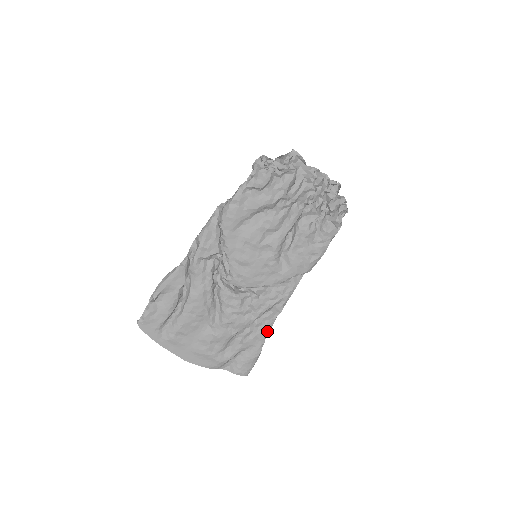
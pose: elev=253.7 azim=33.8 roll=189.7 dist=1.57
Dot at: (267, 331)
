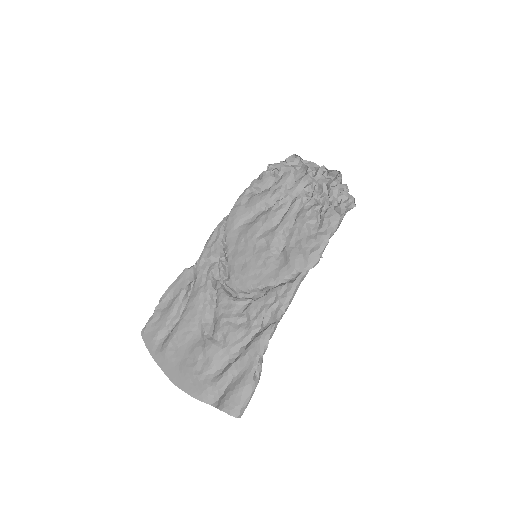
Dot at: (261, 347)
